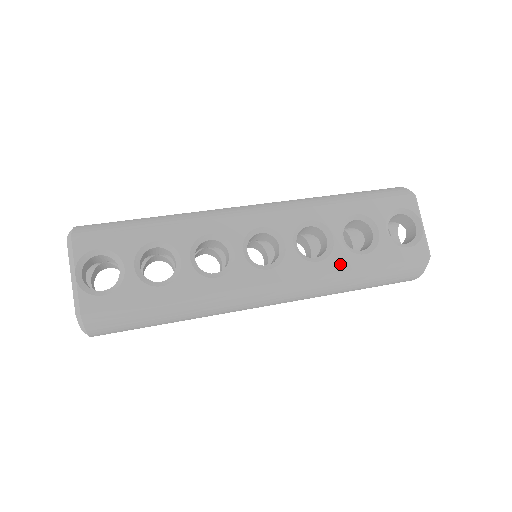
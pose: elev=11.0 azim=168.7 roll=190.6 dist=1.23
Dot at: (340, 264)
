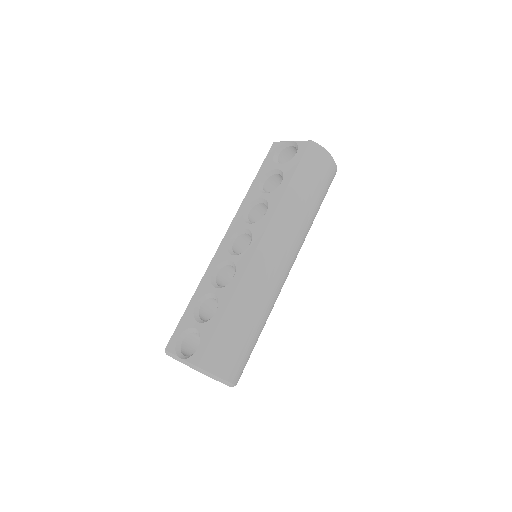
Dot at: (276, 199)
